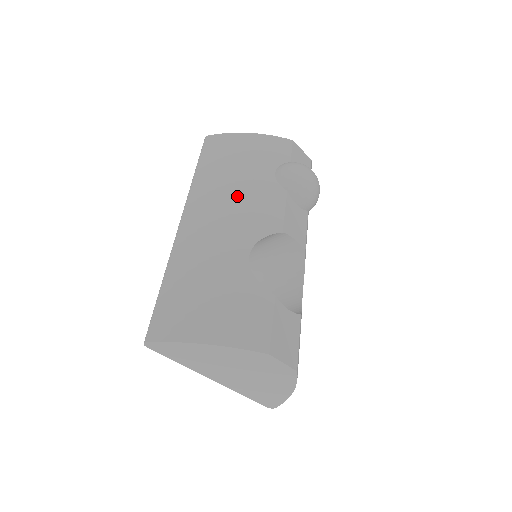
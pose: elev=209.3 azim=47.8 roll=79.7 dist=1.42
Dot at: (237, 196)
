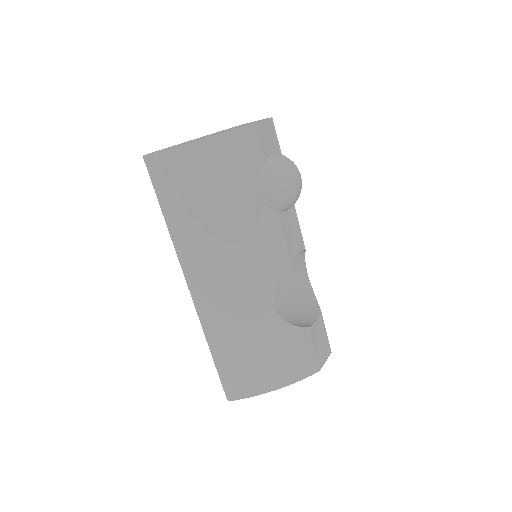
Dot at: (234, 246)
